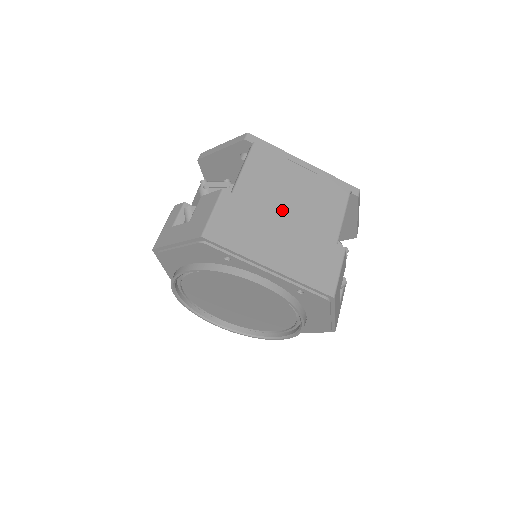
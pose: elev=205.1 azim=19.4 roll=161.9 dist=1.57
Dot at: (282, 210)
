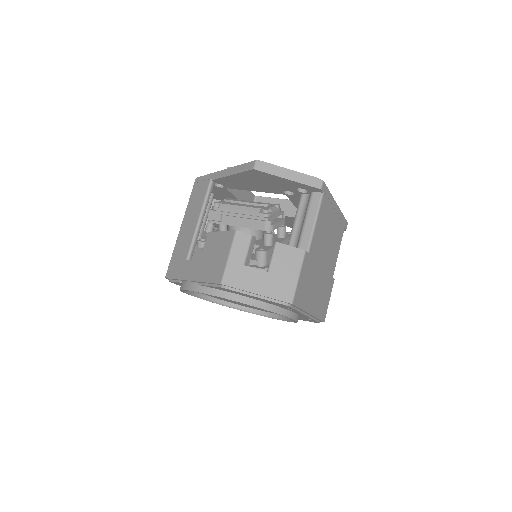
Dot at: (322, 259)
